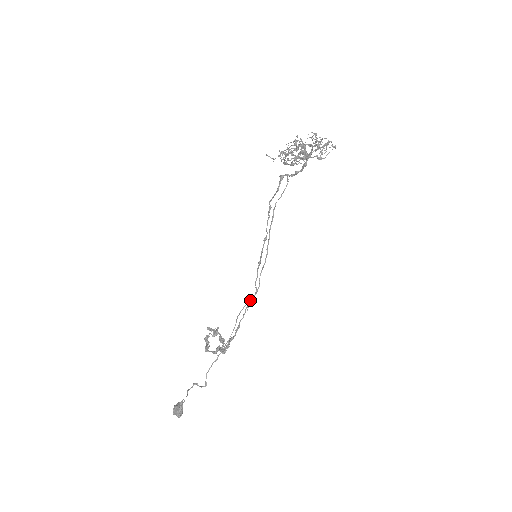
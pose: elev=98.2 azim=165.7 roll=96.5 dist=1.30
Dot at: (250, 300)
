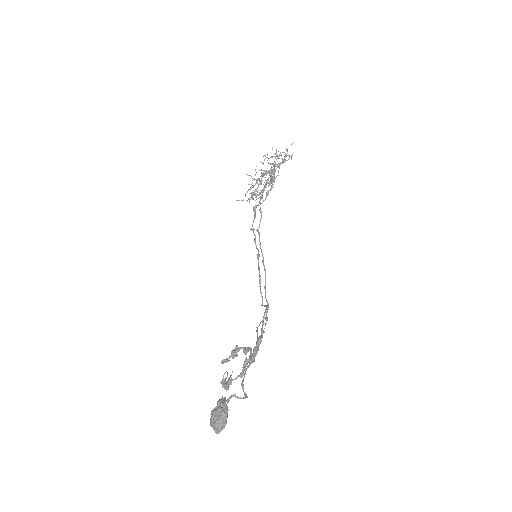
Dot at: (264, 312)
